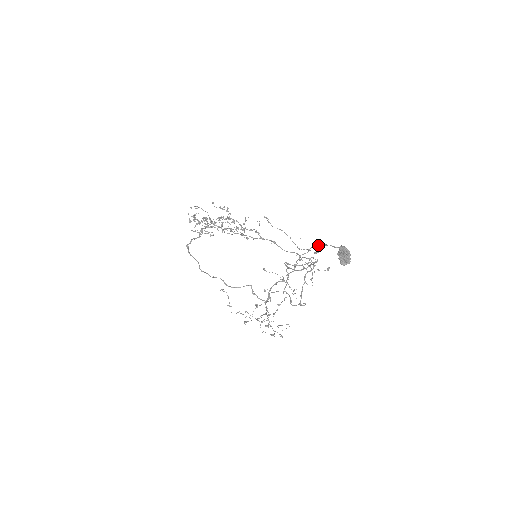
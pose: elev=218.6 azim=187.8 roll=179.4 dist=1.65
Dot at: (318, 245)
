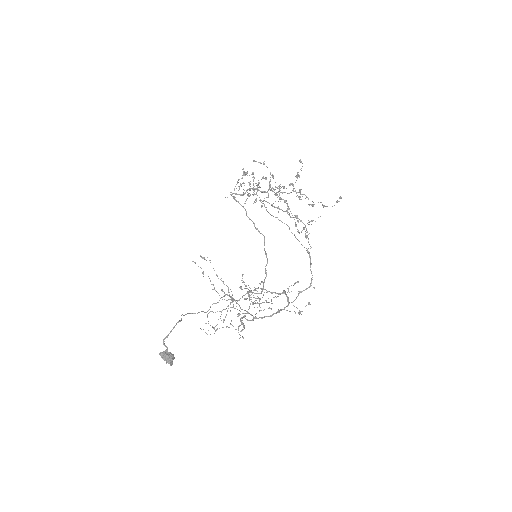
Dot at: (173, 328)
